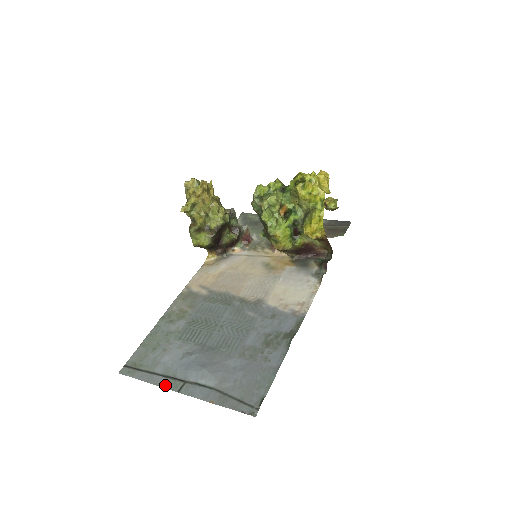
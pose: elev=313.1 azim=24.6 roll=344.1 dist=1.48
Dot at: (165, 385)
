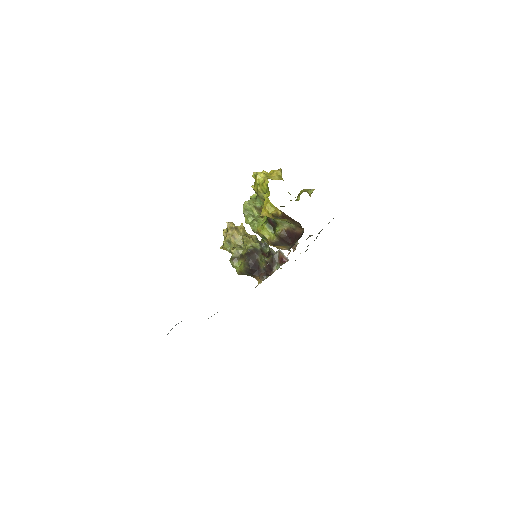
Dot at: occluded
